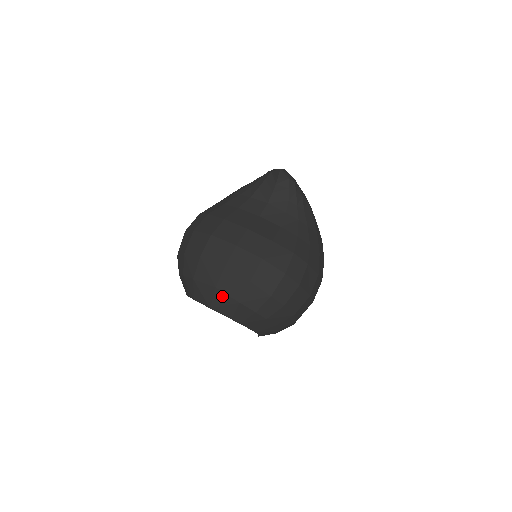
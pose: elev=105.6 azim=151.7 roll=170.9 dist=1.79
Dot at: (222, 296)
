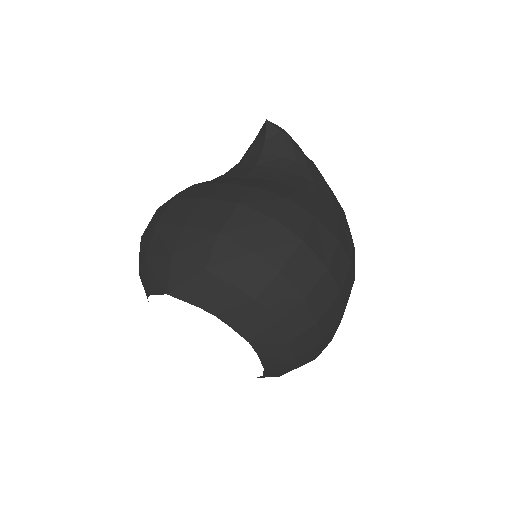
Dot at: (181, 266)
